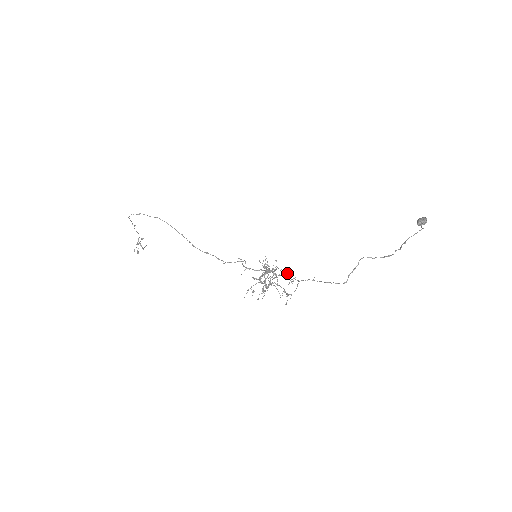
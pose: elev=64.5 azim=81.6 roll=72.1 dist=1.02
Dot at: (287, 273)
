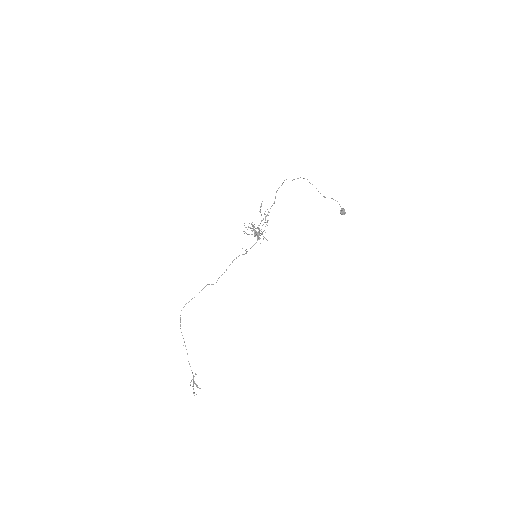
Dot at: (260, 209)
